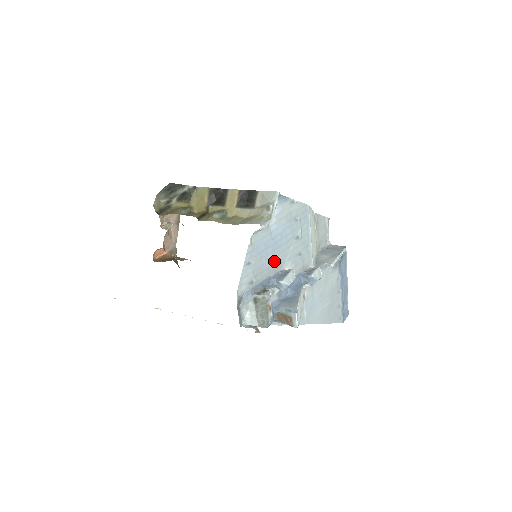
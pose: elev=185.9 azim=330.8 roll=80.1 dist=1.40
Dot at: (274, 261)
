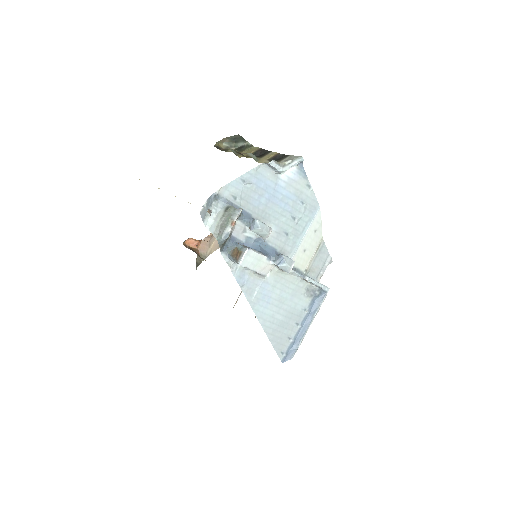
Dot at: (263, 209)
